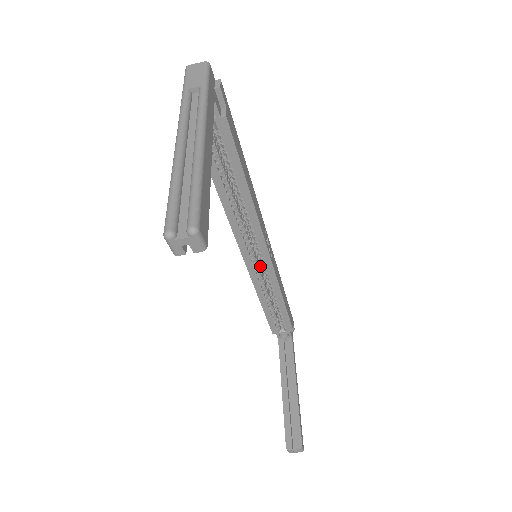
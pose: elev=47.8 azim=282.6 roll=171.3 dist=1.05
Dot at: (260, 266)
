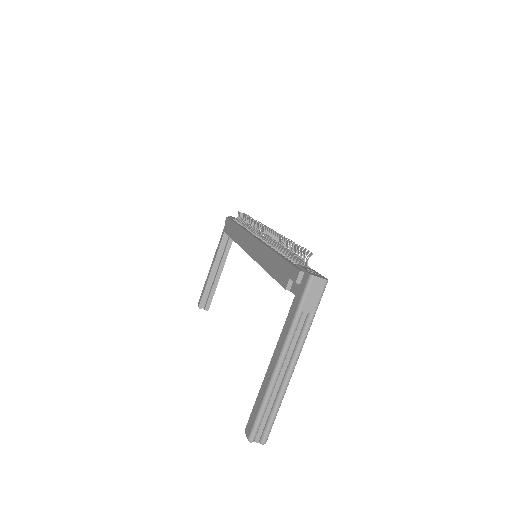
Dot at: occluded
